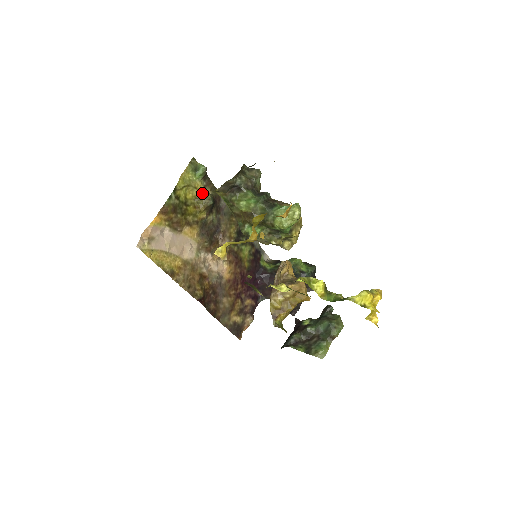
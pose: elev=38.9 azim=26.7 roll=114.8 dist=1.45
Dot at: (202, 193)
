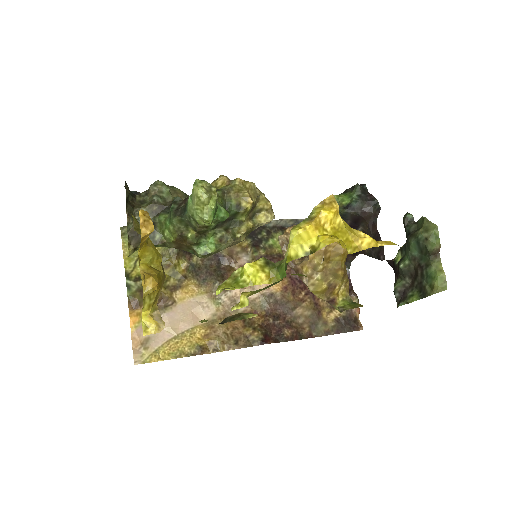
Dot at: (162, 247)
